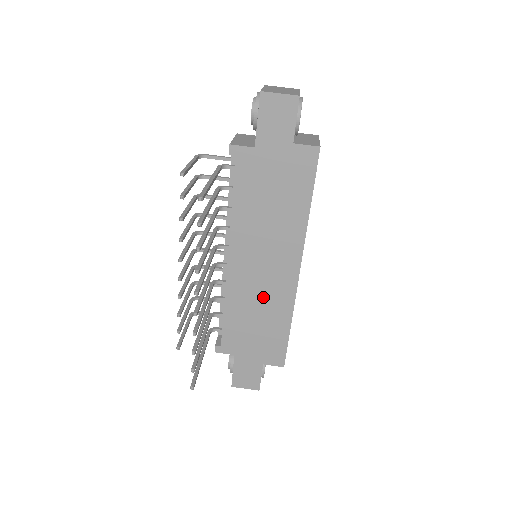
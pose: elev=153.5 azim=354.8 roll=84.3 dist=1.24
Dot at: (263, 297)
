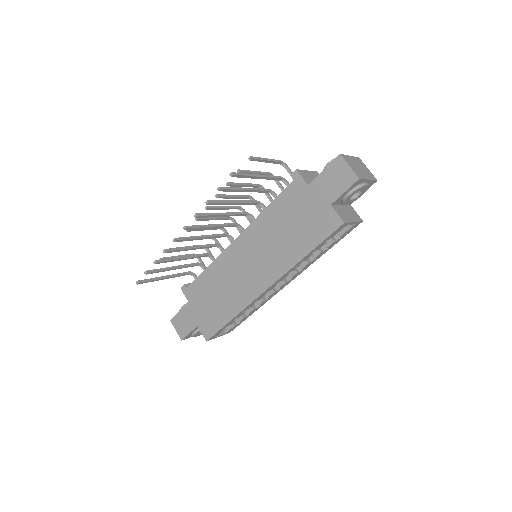
Dot at: (234, 283)
